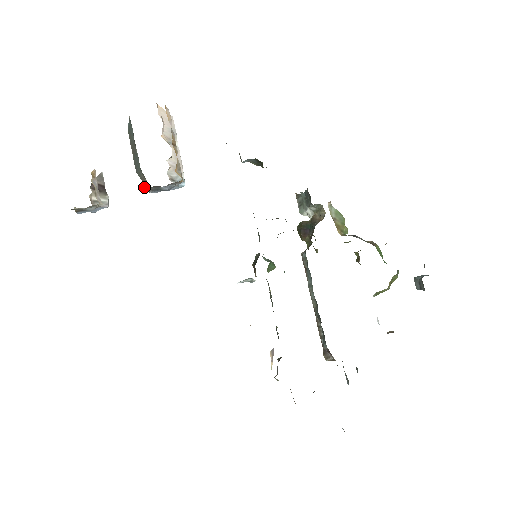
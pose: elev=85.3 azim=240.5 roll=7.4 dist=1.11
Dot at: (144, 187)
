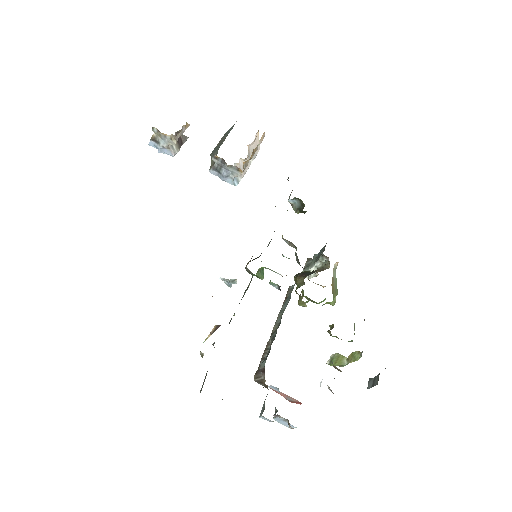
Dot at: (213, 156)
